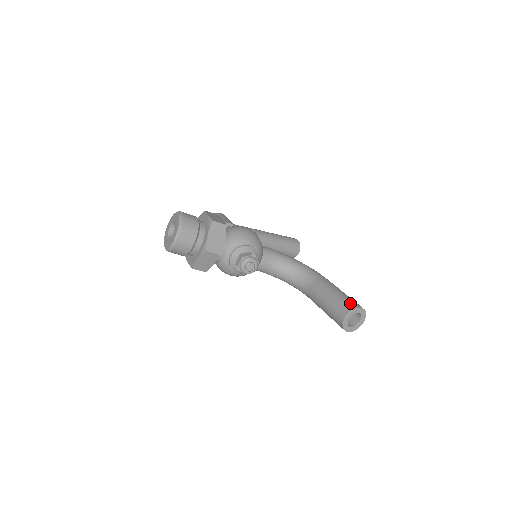
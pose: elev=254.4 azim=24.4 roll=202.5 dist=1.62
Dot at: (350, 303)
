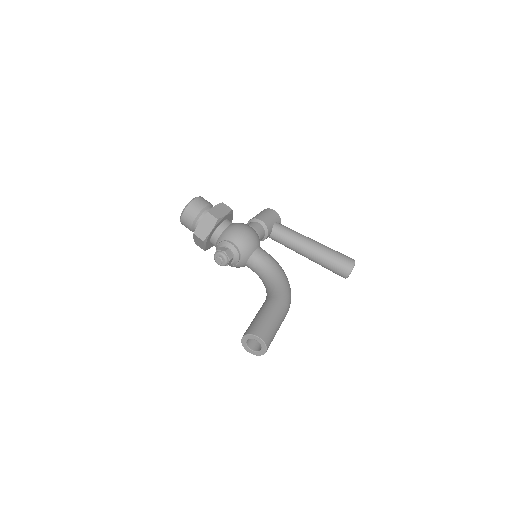
Dot at: (256, 328)
